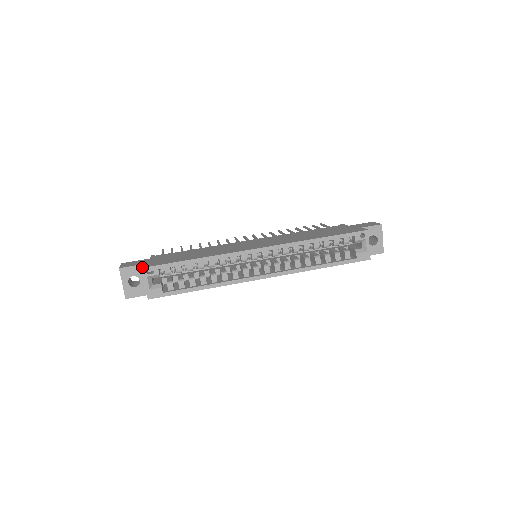
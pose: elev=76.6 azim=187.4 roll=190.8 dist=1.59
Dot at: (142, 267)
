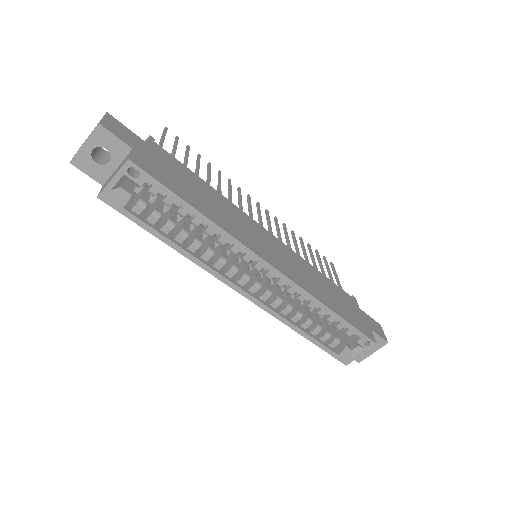
Dot at: (130, 158)
